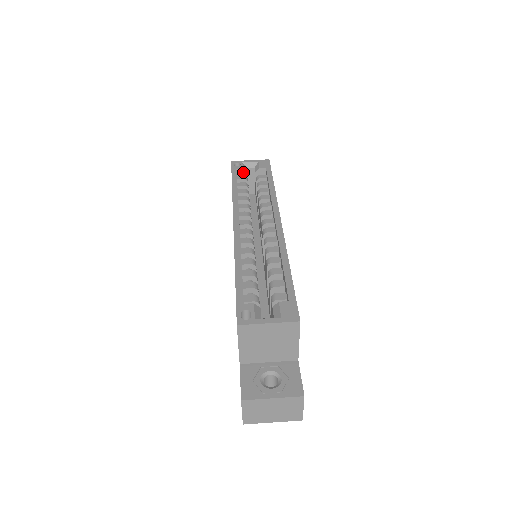
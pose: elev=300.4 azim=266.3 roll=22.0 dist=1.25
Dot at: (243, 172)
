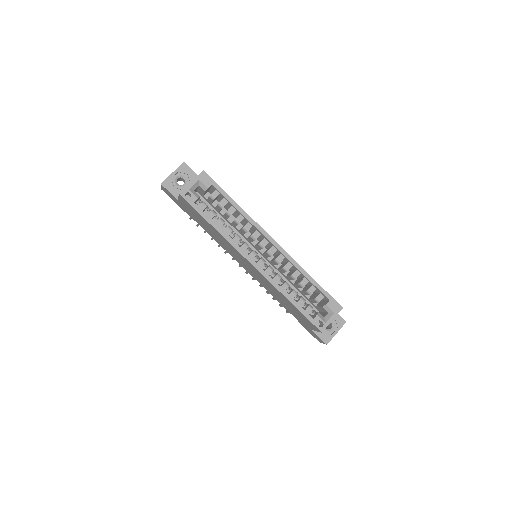
Dot at: occluded
